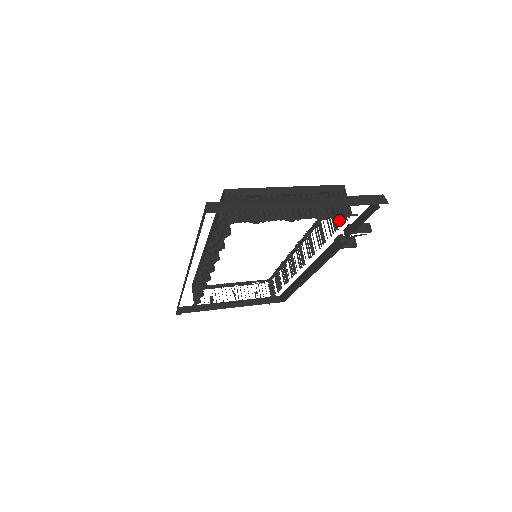
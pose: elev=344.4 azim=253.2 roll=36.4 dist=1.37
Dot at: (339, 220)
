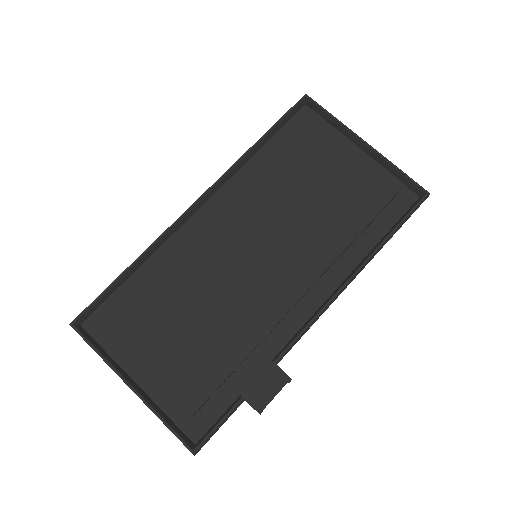
Dot at: occluded
